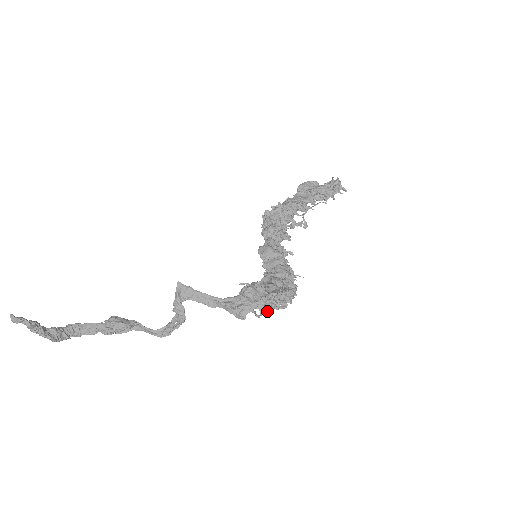
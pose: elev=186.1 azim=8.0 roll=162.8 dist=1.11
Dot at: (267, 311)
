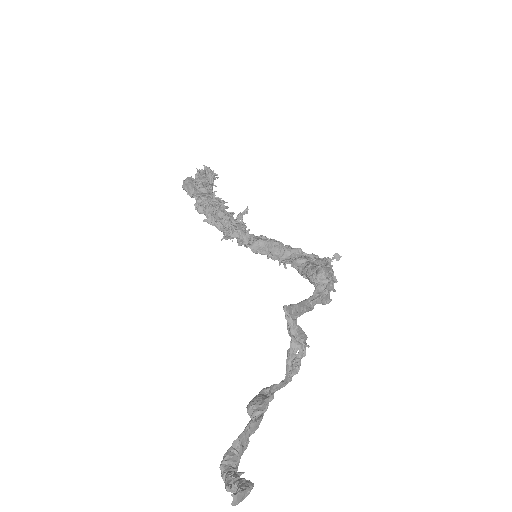
Dot at: occluded
